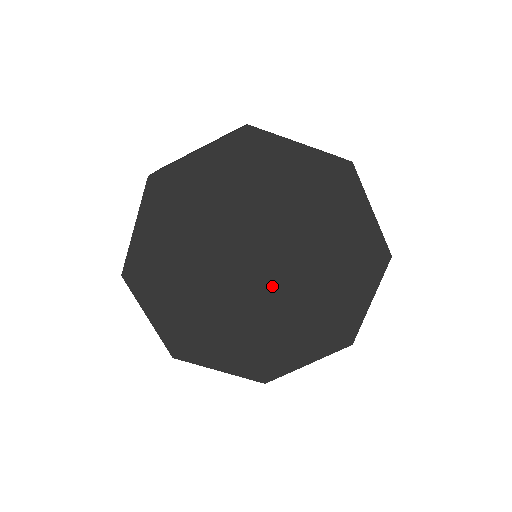
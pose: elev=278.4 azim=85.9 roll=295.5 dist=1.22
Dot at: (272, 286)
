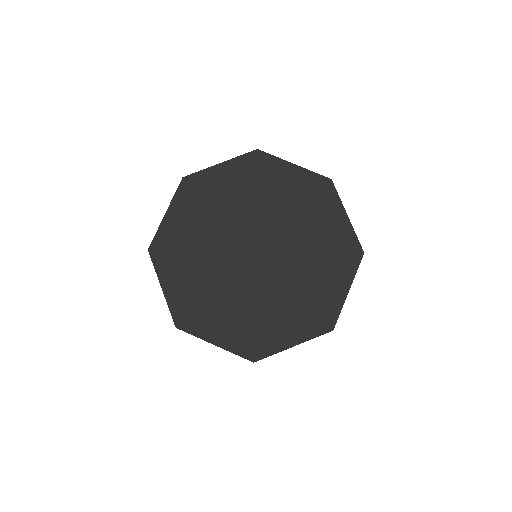
Dot at: (267, 270)
